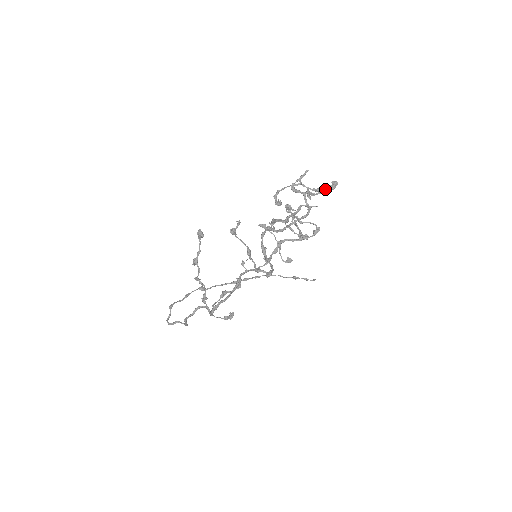
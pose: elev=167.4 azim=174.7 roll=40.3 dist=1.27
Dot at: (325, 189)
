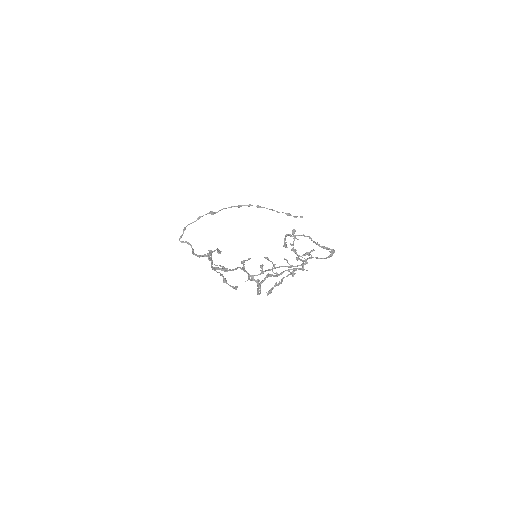
Dot at: (324, 248)
